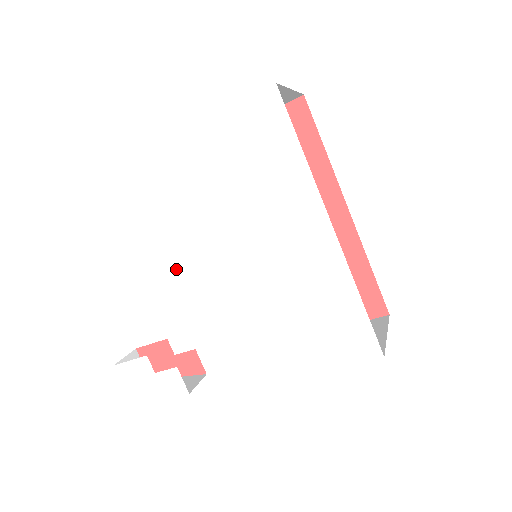
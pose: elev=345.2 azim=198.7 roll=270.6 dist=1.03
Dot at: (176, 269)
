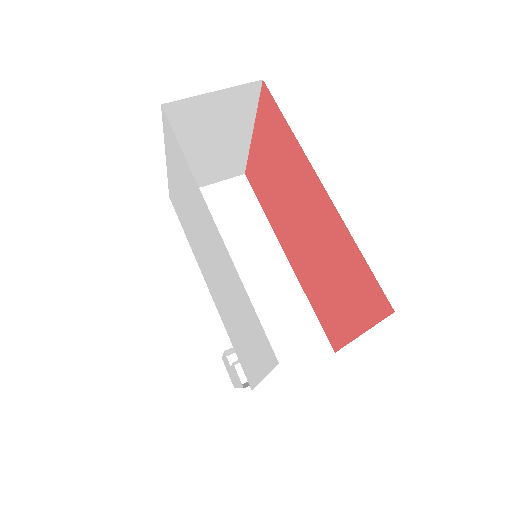
Dot at: occluded
